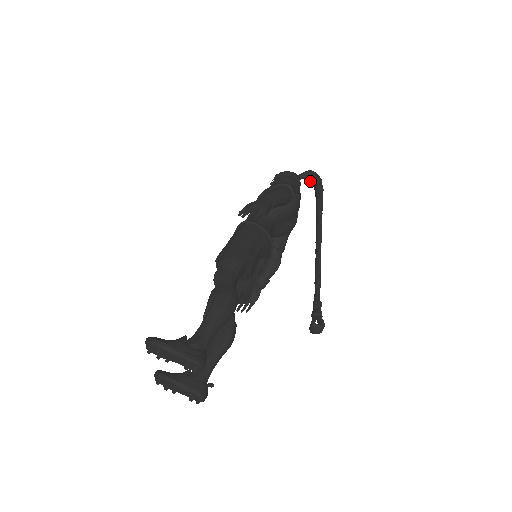
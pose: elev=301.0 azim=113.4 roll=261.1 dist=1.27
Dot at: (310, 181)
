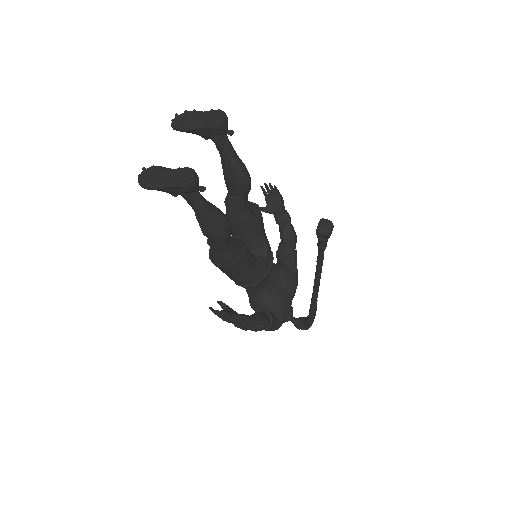
Dot at: (301, 323)
